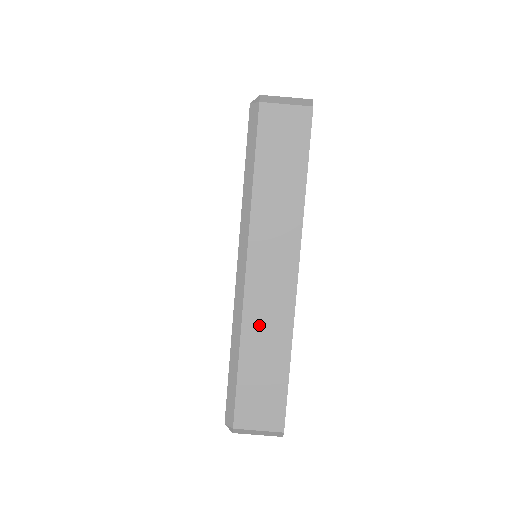
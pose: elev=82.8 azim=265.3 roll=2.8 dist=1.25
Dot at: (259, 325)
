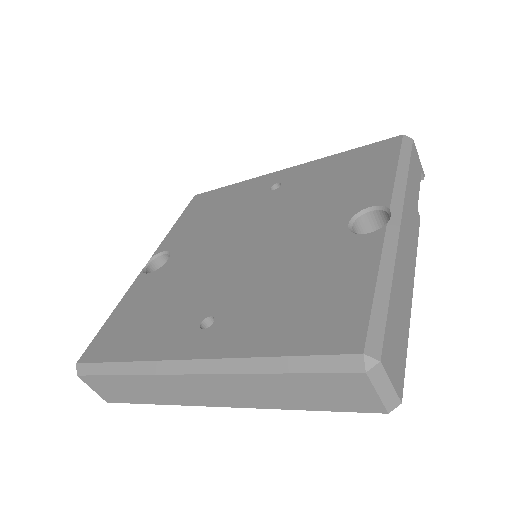
Dot at: (158, 386)
